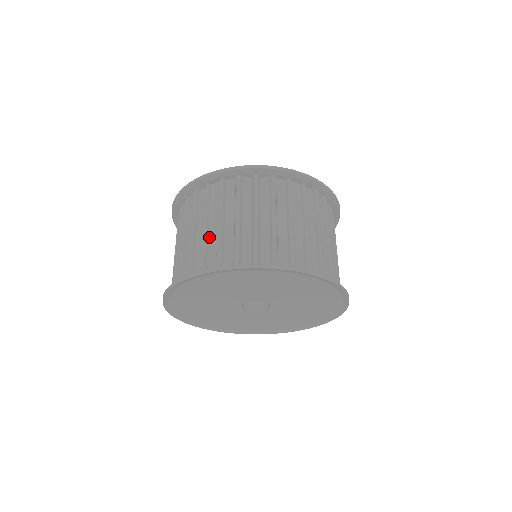
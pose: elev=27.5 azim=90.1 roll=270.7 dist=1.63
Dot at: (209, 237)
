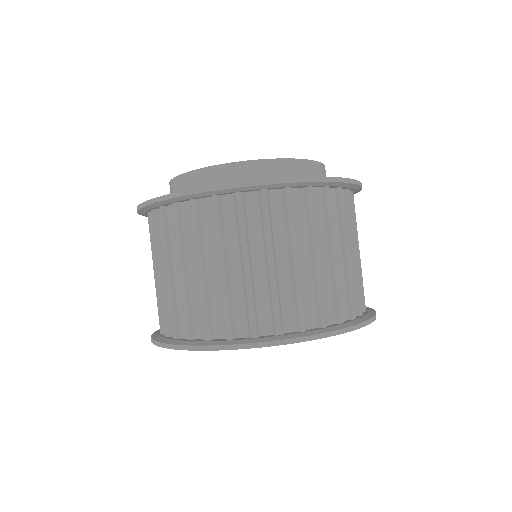
Dot at: (175, 287)
